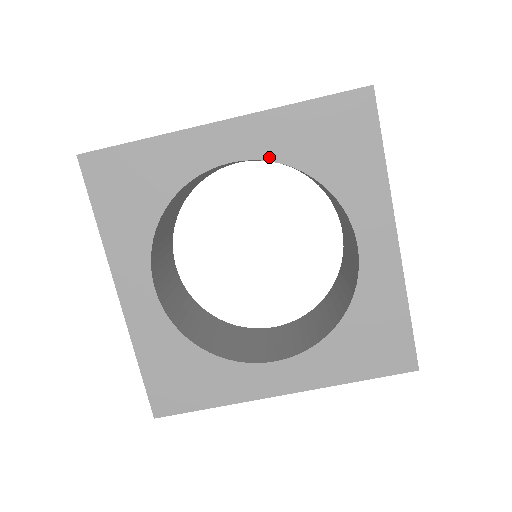
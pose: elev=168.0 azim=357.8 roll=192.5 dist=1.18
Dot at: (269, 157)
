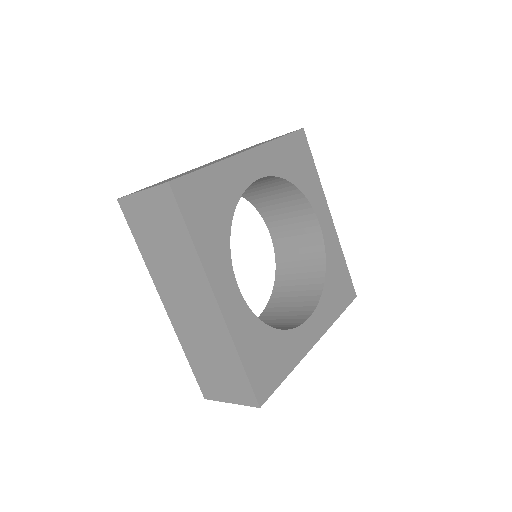
Dot at: (275, 174)
